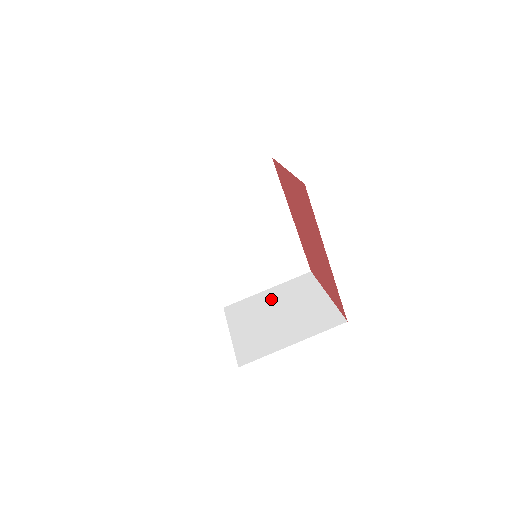
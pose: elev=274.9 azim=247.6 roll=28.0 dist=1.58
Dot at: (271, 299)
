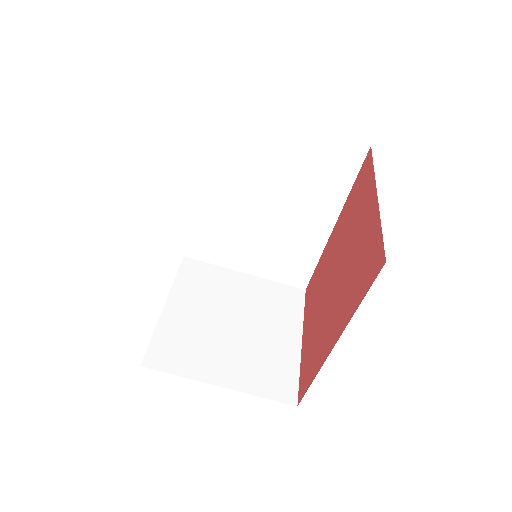
Dot at: (240, 292)
